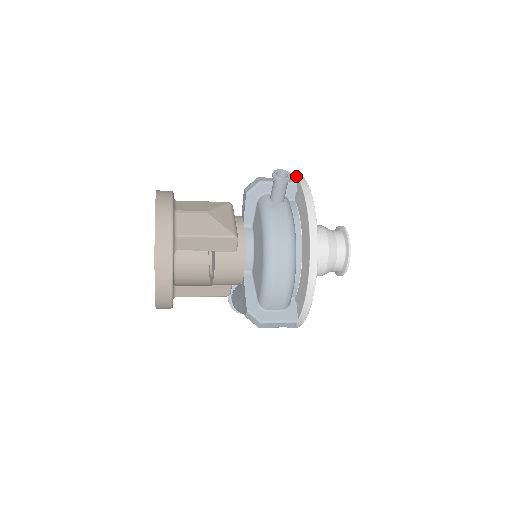
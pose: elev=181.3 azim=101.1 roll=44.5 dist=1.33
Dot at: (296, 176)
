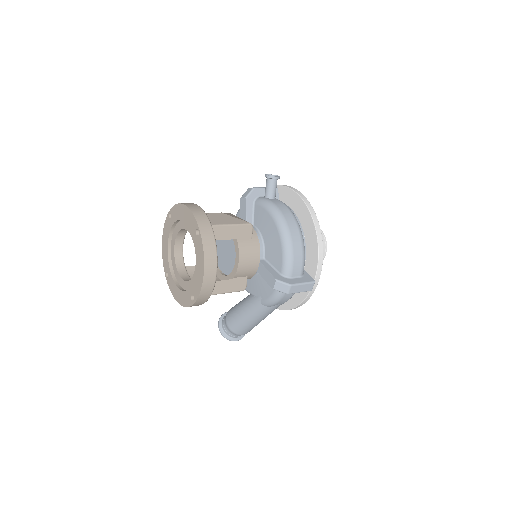
Dot at: occluded
